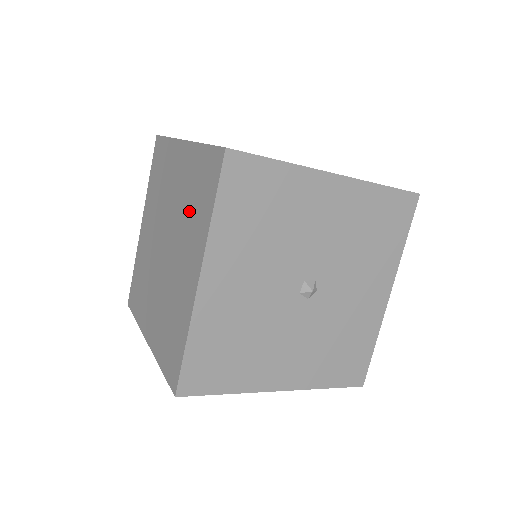
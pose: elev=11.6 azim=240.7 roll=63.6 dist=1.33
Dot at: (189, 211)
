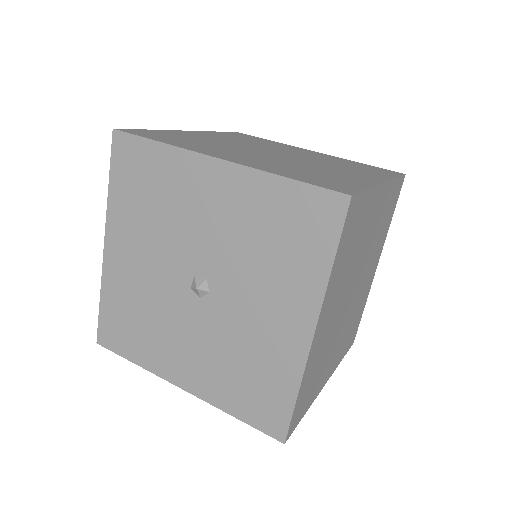
Dot at: occluded
